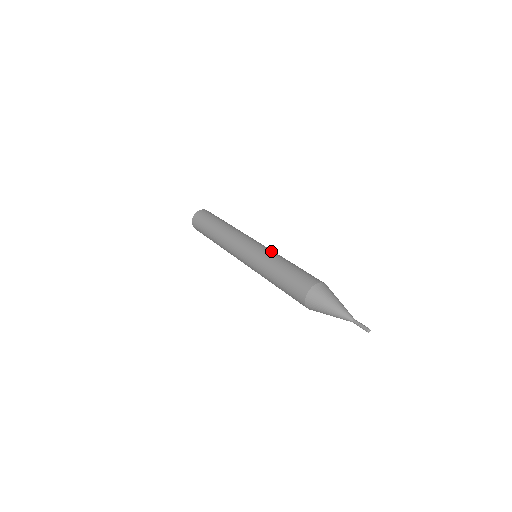
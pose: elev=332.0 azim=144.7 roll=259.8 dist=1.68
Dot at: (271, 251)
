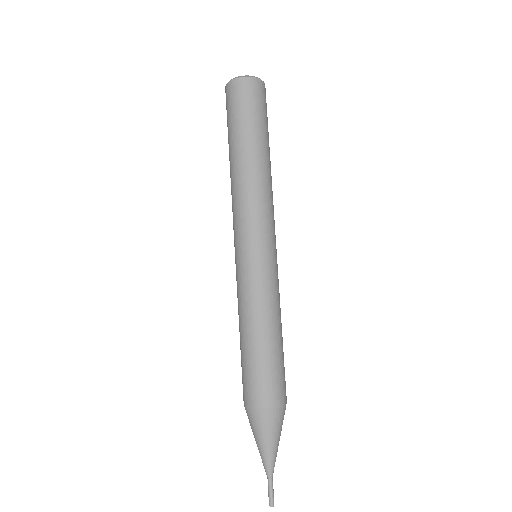
Dot at: (244, 288)
